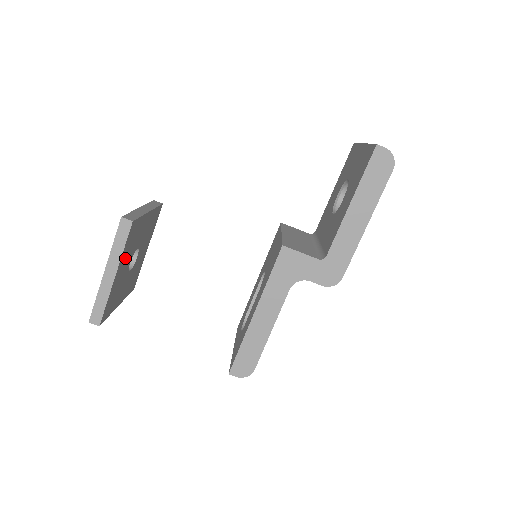
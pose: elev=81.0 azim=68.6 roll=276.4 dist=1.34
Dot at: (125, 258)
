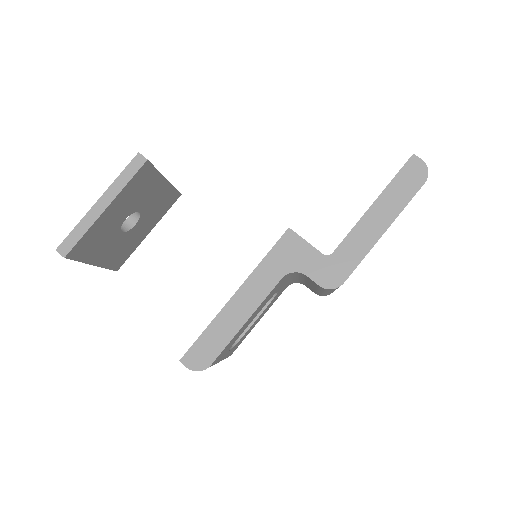
Dot at: (124, 202)
